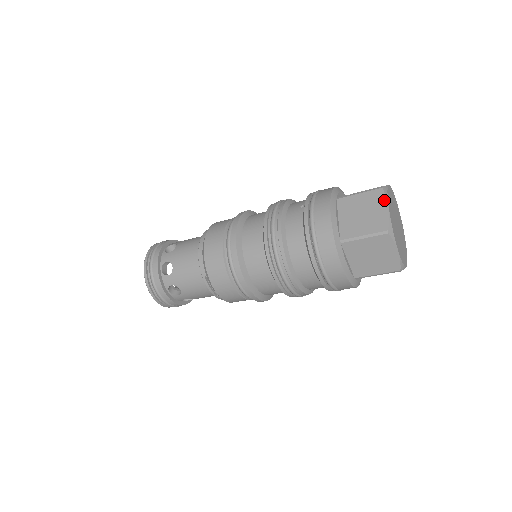
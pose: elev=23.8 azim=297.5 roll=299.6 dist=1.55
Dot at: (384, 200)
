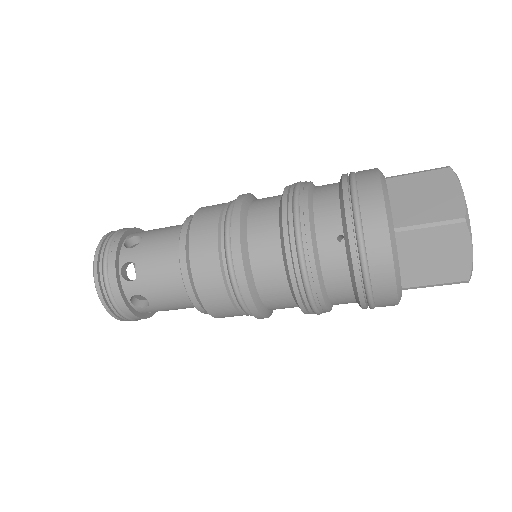
Dot at: (467, 241)
